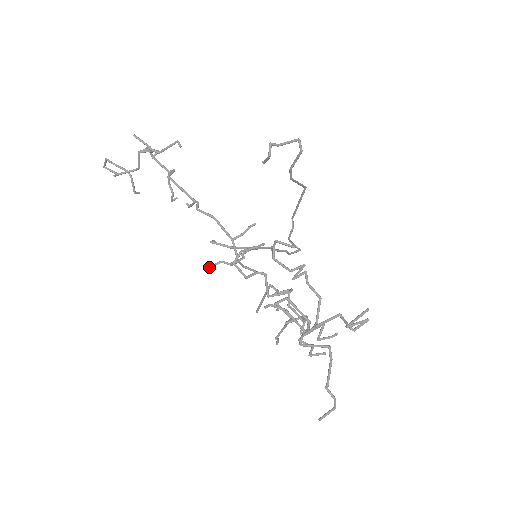
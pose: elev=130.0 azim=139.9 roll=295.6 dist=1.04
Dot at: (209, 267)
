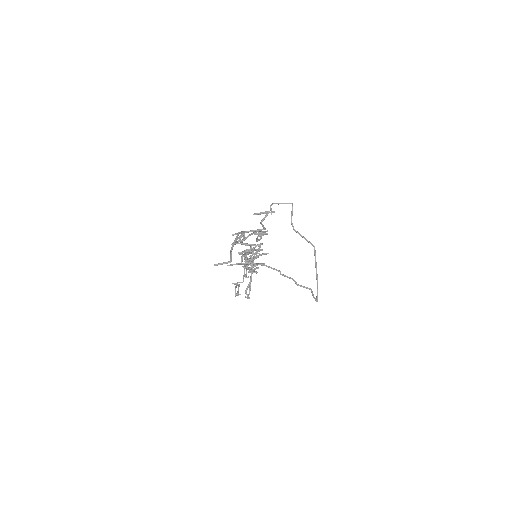
Dot at: (229, 265)
